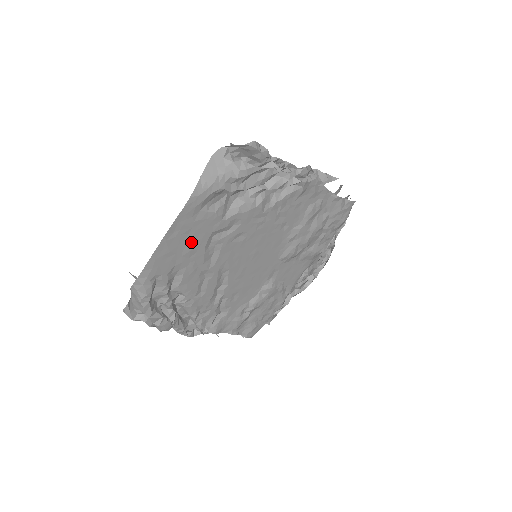
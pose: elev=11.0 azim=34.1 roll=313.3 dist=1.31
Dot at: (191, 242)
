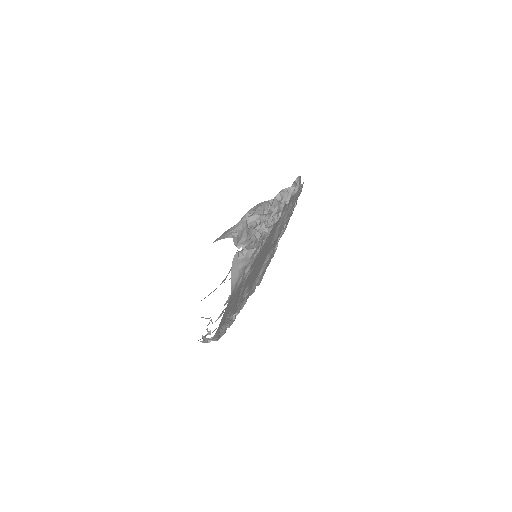
Dot at: (232, 302)
